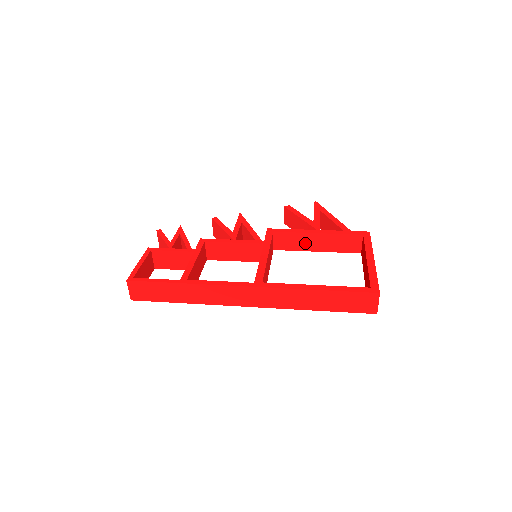
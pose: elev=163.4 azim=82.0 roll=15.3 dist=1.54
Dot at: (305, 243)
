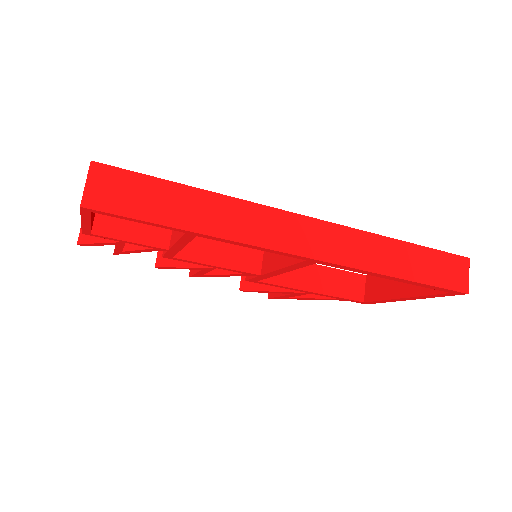
Dot at: (299, 277)
